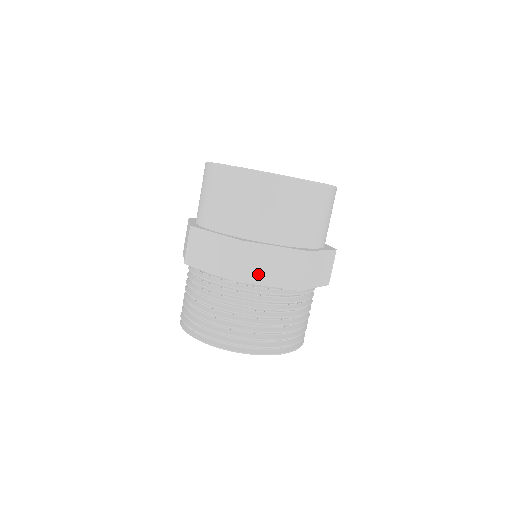
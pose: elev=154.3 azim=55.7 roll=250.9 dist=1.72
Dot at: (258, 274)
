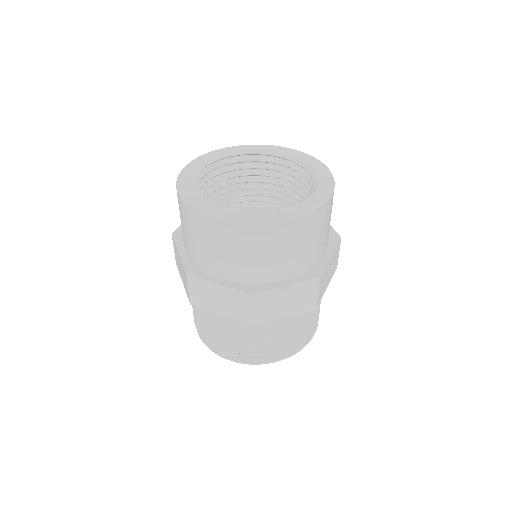
Dot at: (274, 312)
